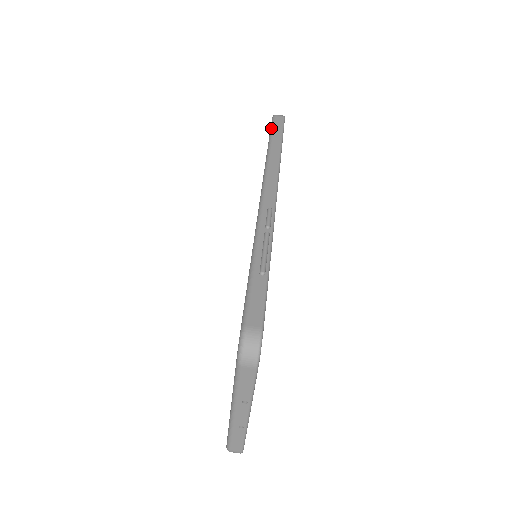
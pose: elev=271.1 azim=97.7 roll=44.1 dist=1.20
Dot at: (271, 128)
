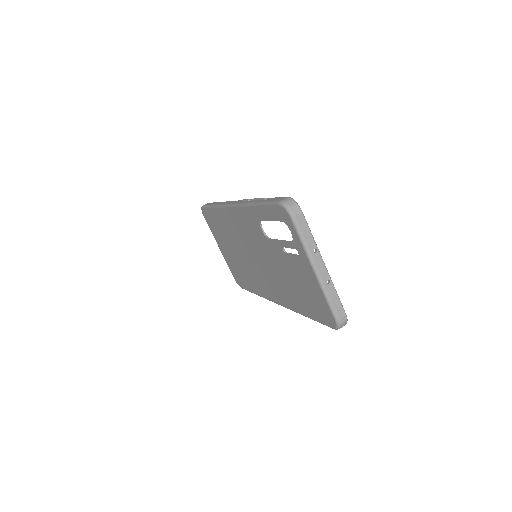
Dot at: (206, 206)
